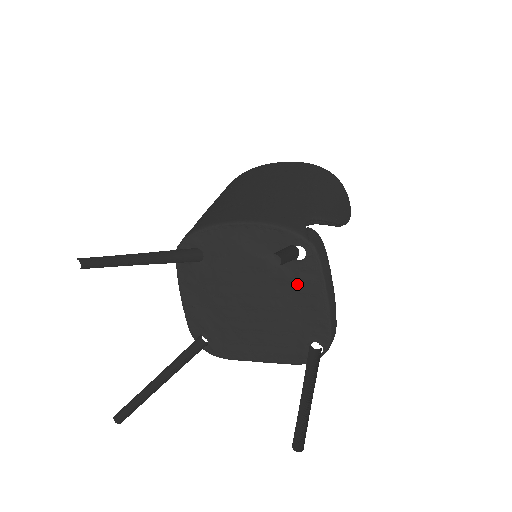
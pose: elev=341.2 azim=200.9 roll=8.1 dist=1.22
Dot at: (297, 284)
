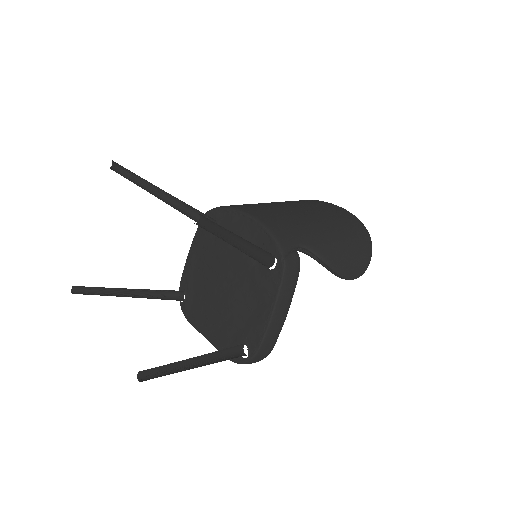
Dot at: (259, 288)
